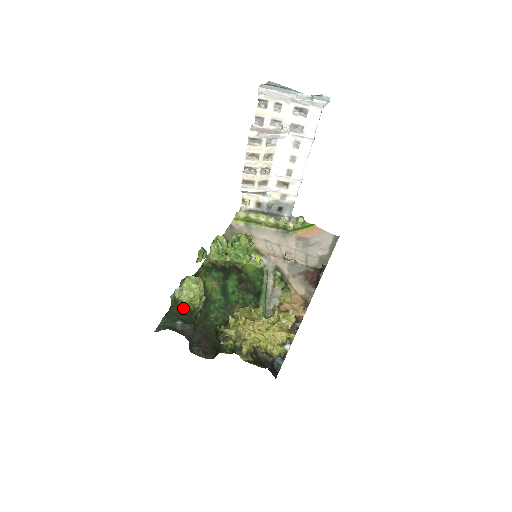
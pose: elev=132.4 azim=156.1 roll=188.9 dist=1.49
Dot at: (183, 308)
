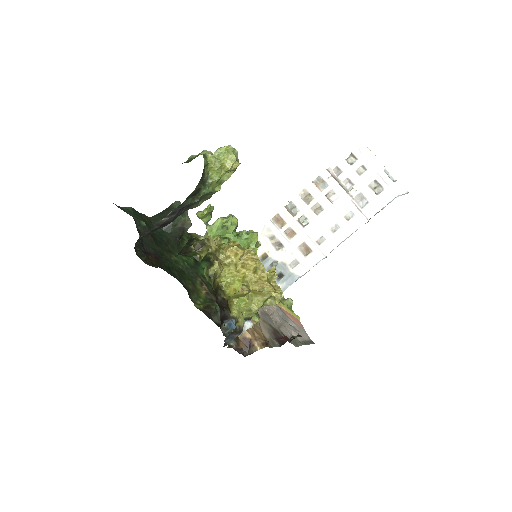
Dot at: occluded
